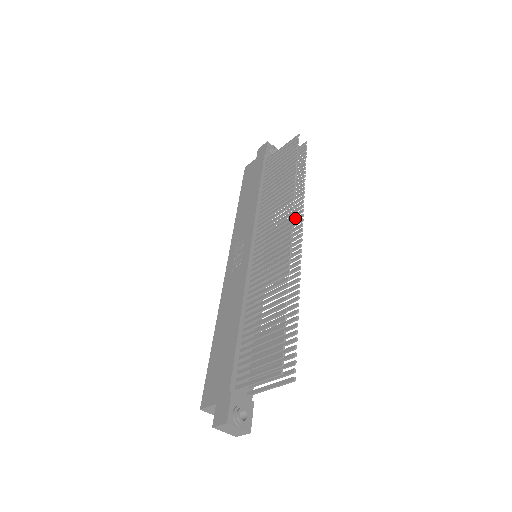
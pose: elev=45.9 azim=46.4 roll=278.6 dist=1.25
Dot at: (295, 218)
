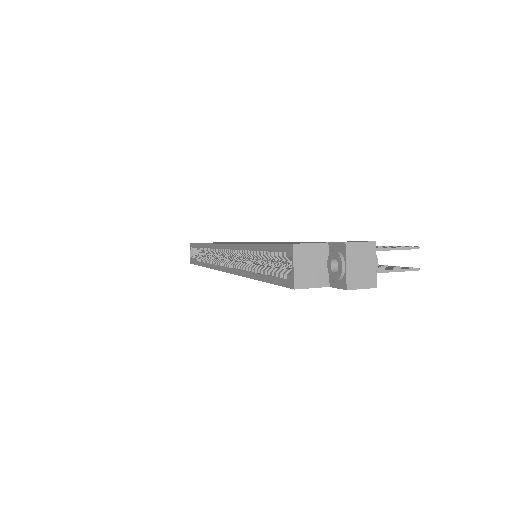
Dot at: occluded
